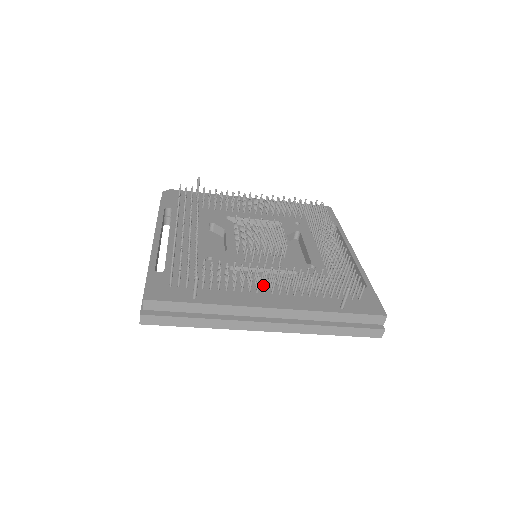
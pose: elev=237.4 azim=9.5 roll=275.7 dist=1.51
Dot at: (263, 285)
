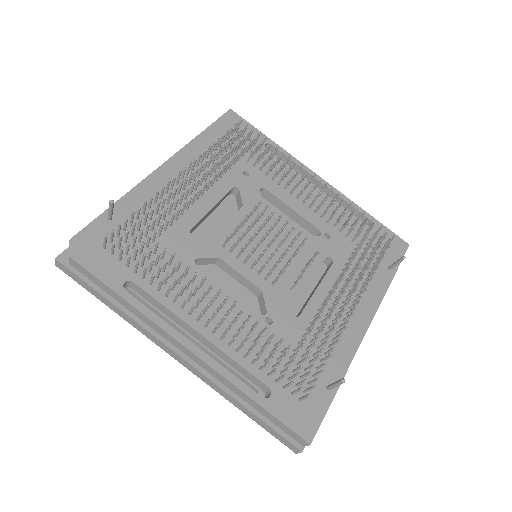
Dot at: (341, 309)
